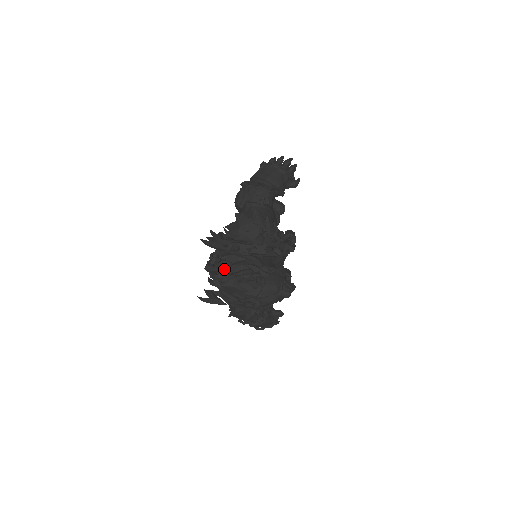
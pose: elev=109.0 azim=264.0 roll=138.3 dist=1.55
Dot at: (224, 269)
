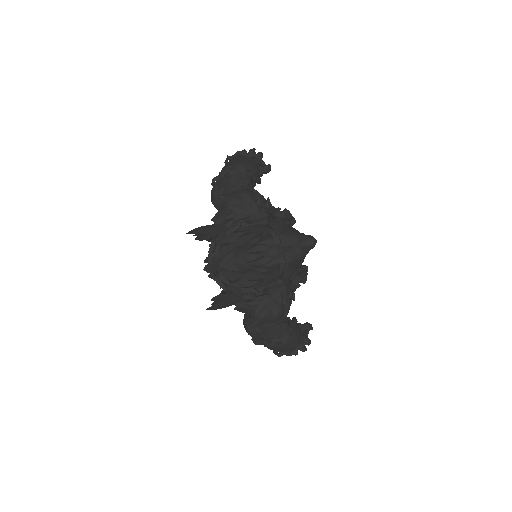
Dot at: (227, 254)
